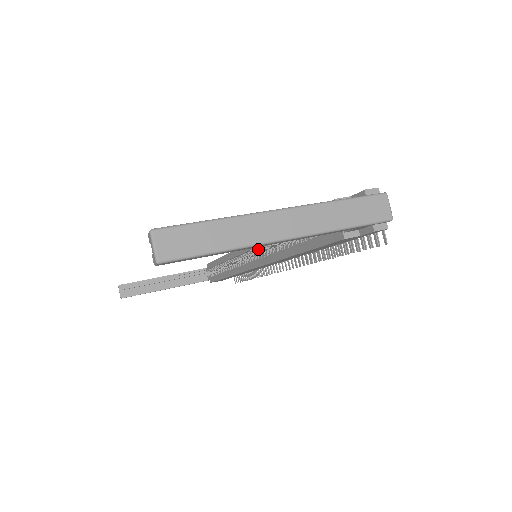
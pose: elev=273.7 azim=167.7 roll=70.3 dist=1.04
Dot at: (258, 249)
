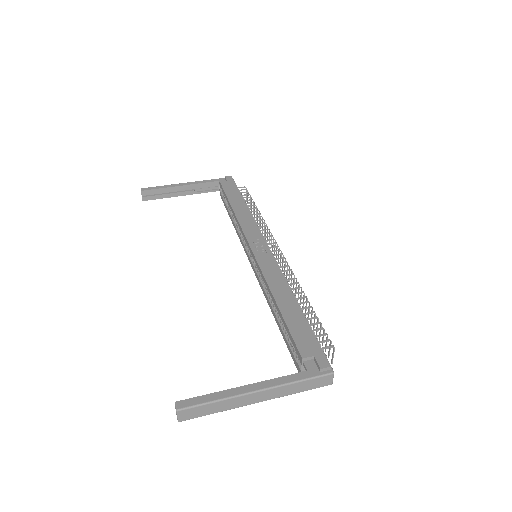
Dot at: (257, 266)
